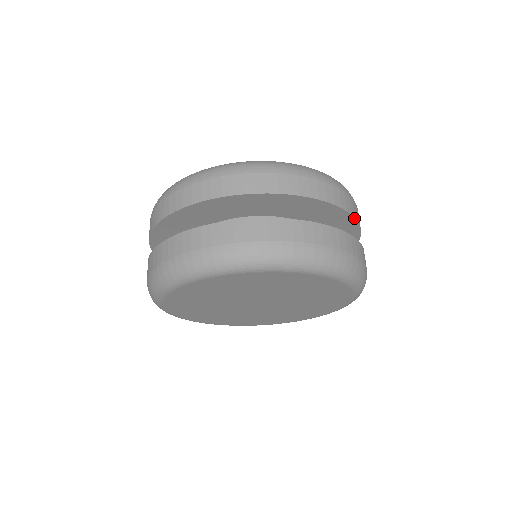
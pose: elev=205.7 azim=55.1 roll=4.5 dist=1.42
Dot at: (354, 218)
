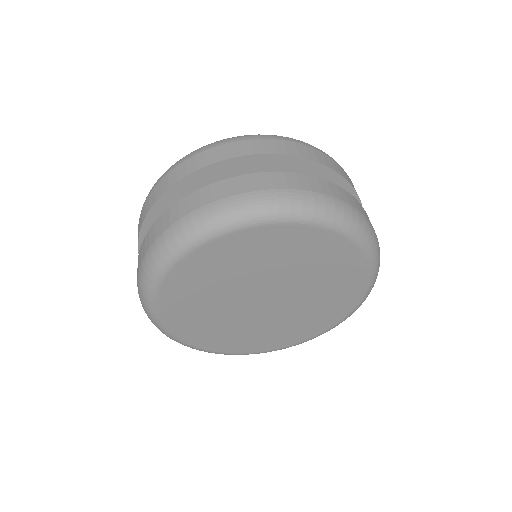
Dot at: occluded
